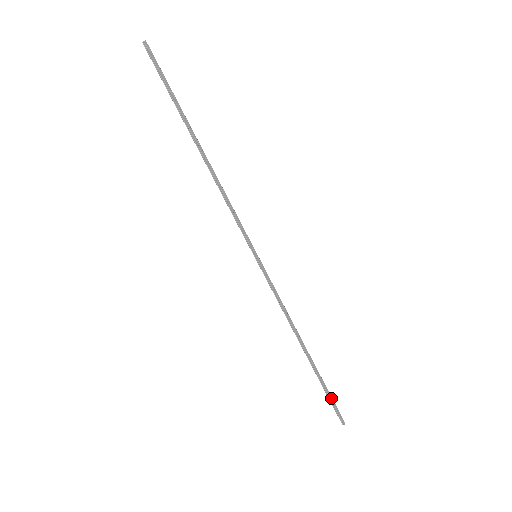
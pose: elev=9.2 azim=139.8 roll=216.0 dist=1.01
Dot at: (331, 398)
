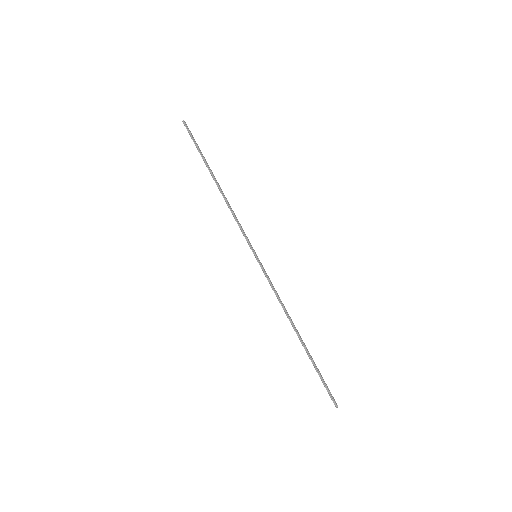
Dot at: occluded
